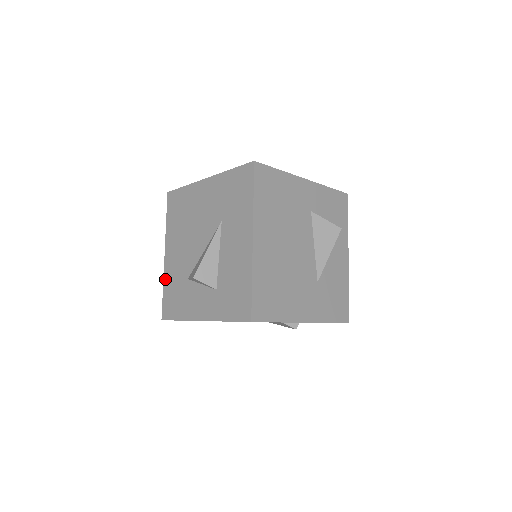
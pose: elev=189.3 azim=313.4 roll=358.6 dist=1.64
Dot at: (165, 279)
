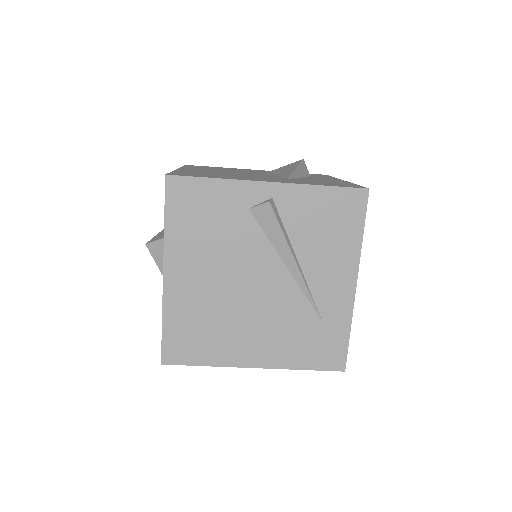
Dot at: occluded
